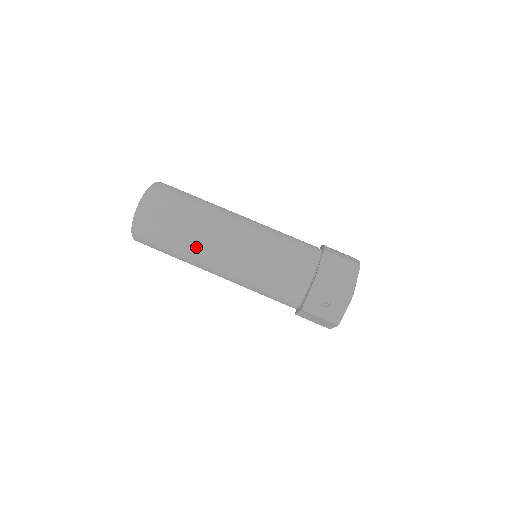
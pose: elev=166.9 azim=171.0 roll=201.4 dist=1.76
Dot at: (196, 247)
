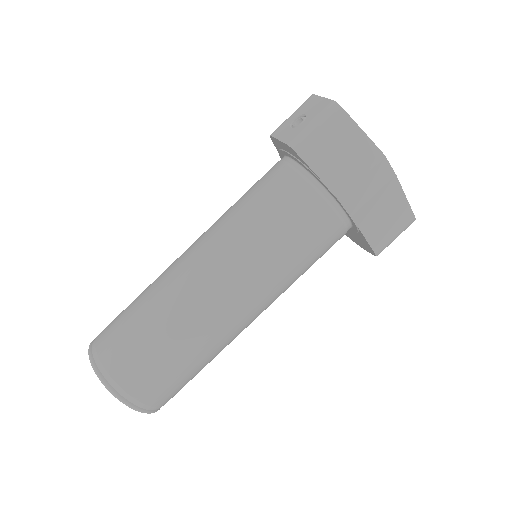
Dot at: (164, 287)
